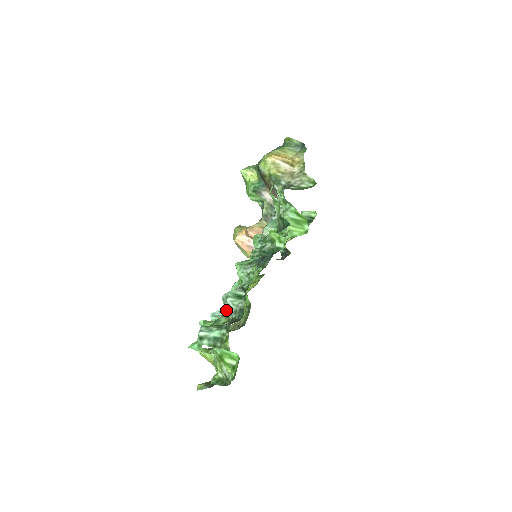
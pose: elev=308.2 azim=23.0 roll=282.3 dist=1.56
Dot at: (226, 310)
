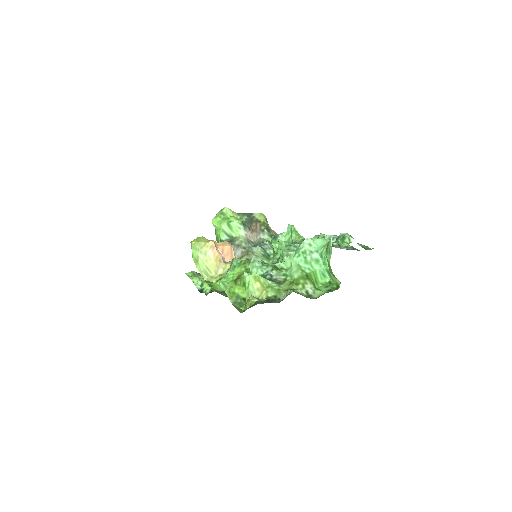
Dot at: (333, 244)
